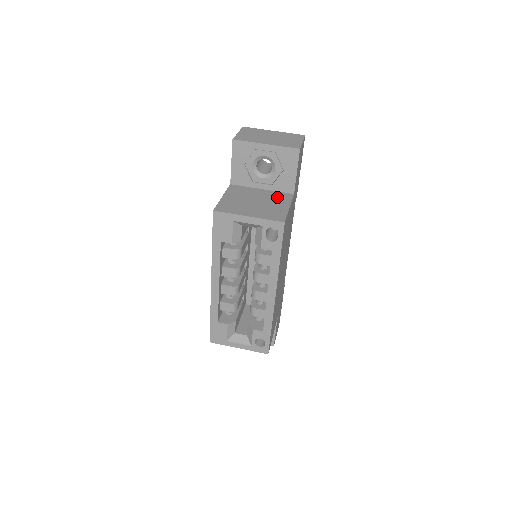
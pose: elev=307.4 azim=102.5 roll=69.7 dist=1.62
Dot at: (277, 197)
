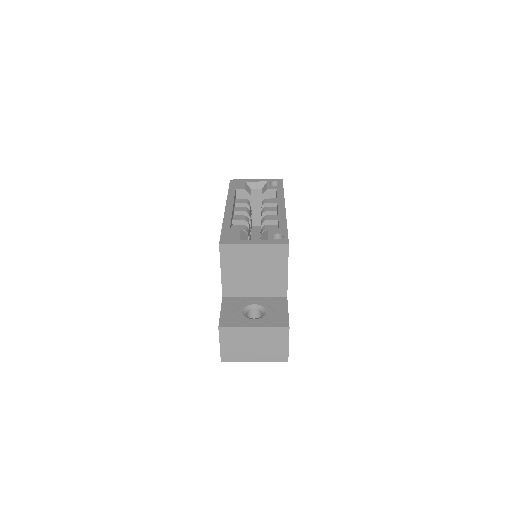
Dot at: occluded
